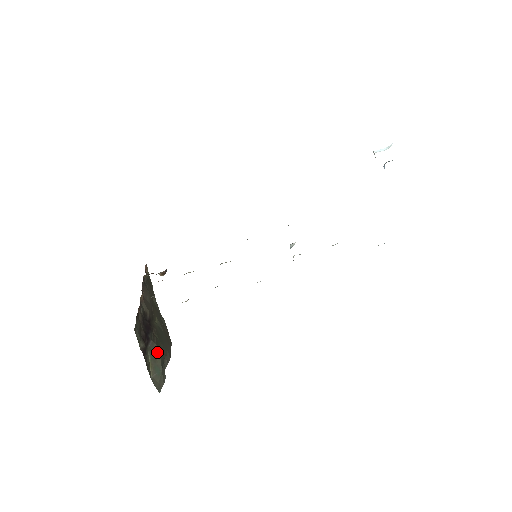
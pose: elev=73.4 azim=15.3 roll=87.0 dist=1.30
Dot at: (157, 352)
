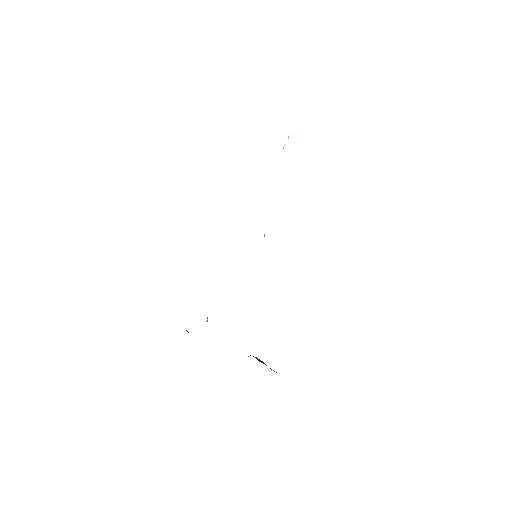
Dot at: occluded
